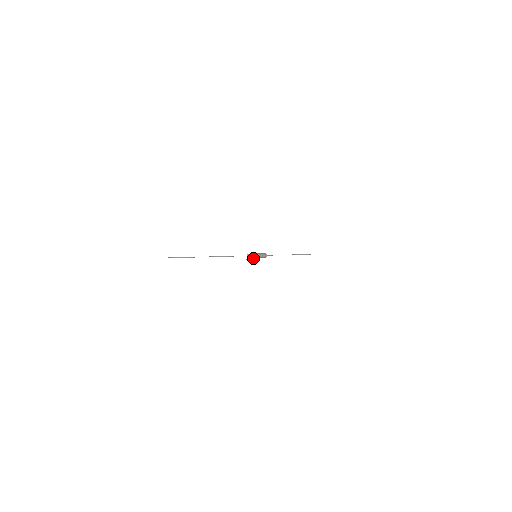
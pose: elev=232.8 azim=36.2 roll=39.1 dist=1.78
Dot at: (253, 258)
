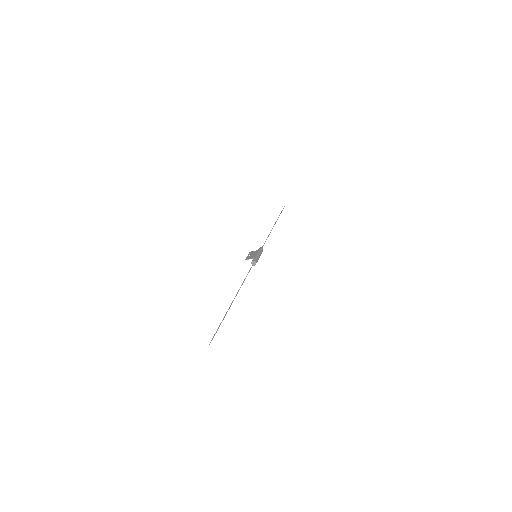
Dot at: (250, 254)
